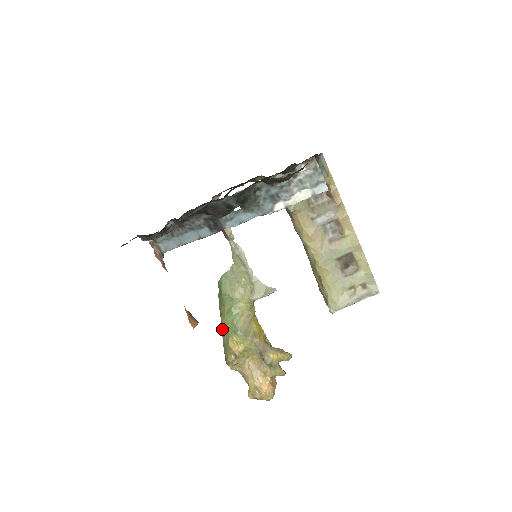
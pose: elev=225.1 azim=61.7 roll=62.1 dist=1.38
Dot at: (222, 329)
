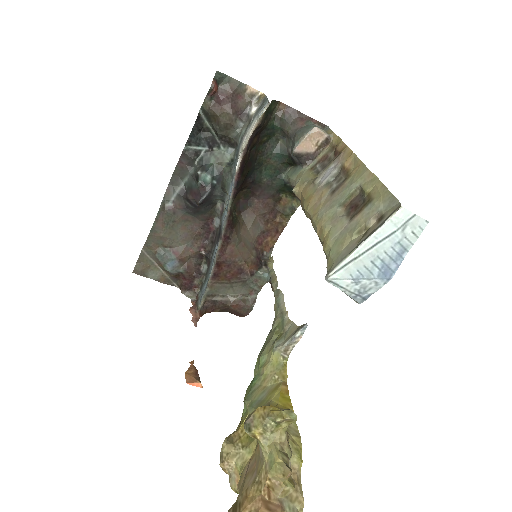
Dot at: occluded
